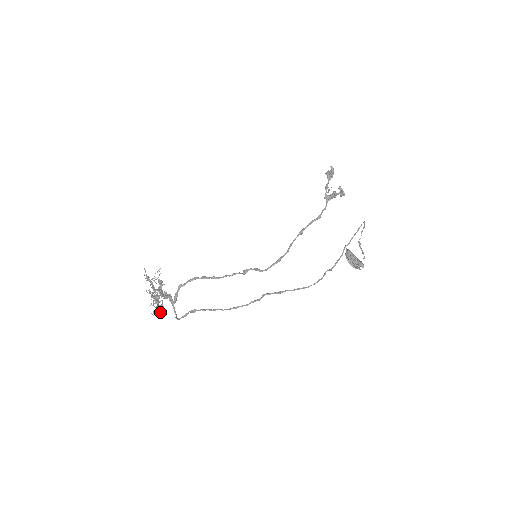
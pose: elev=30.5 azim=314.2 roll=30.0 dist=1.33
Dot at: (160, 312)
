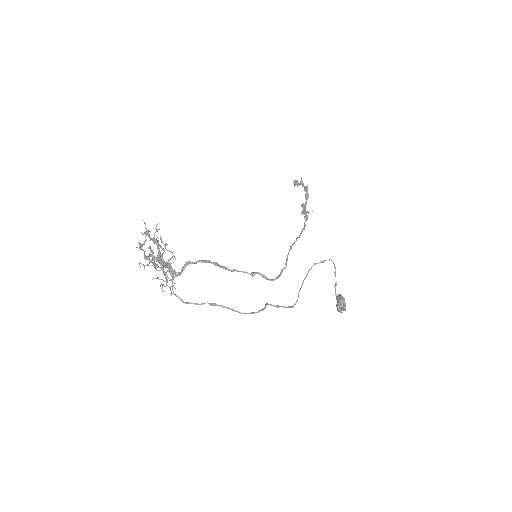
Dot at: (164, 286)
